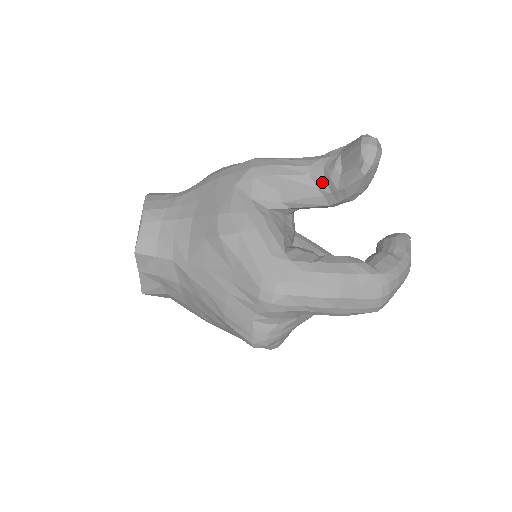
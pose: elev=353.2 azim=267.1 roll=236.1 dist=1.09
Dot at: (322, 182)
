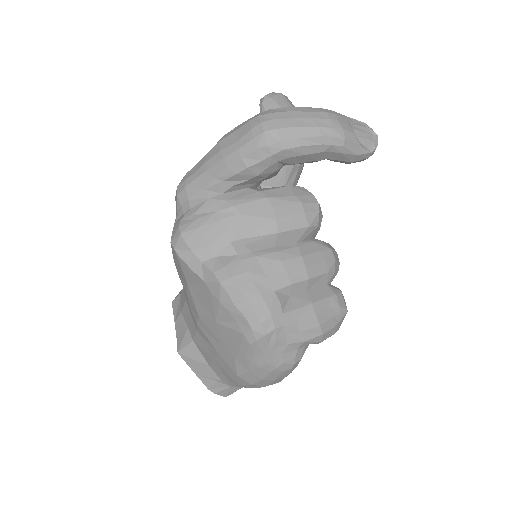
Dot at: occluded
